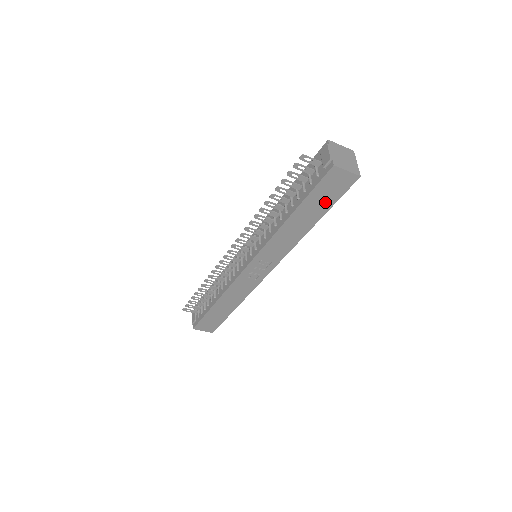
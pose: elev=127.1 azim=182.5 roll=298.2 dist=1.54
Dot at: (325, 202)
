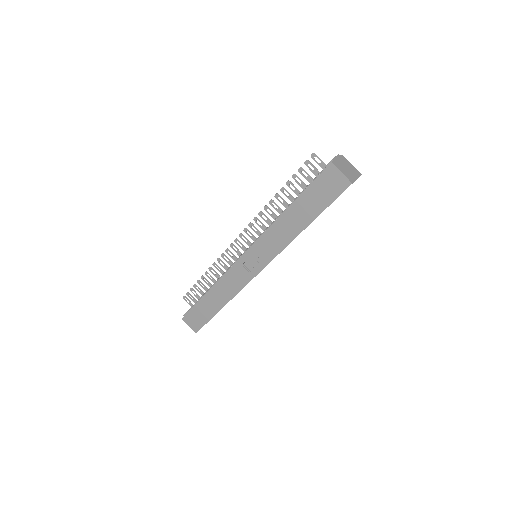
Dot at: (319, 203)
